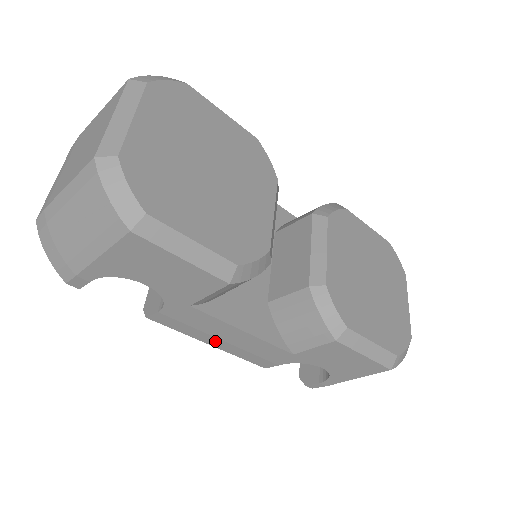
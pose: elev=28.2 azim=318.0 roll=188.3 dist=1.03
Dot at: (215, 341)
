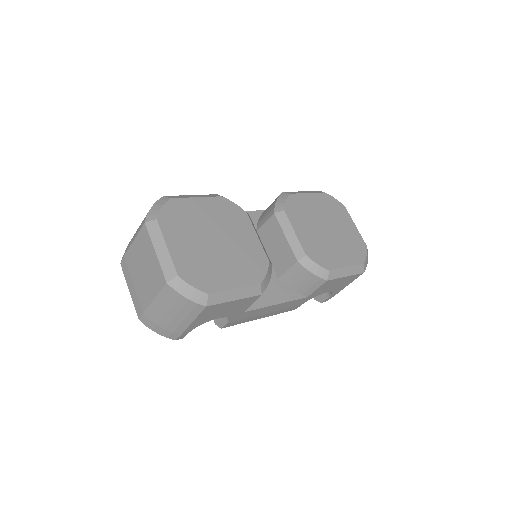
Dot at: (262, 316)
